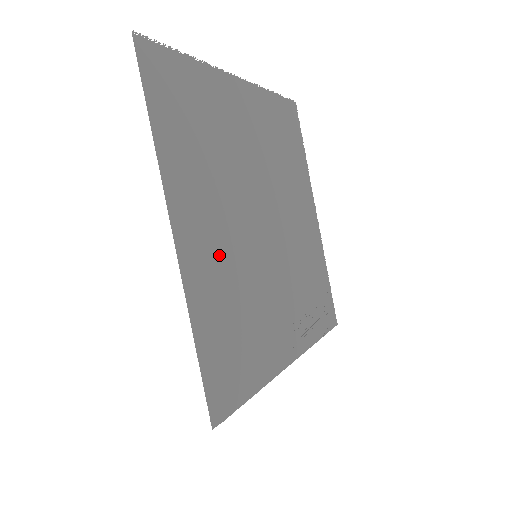
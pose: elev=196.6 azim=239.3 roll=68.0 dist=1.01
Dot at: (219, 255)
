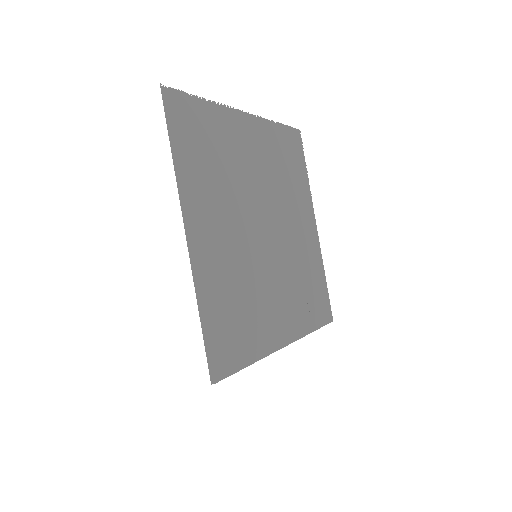
Dot at: (223, 252)
